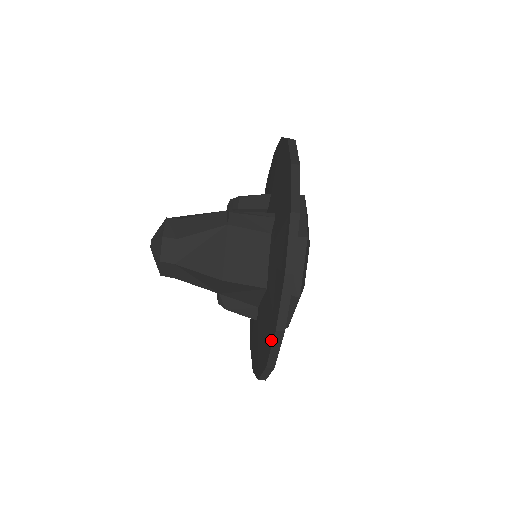
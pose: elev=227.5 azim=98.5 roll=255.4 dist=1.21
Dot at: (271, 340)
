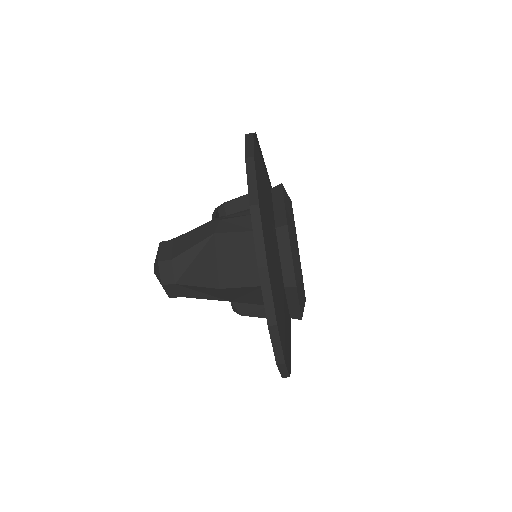
Dot at: (270, 336)
